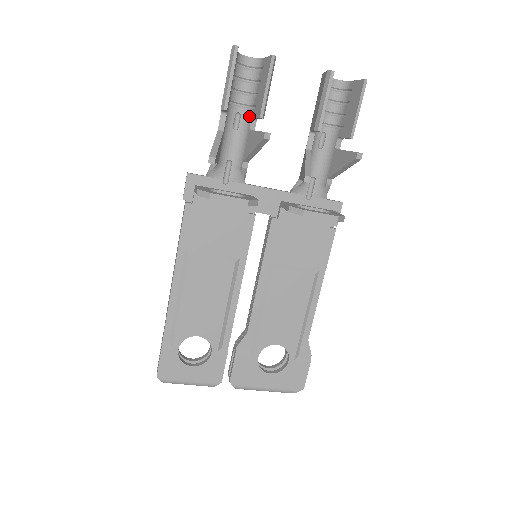
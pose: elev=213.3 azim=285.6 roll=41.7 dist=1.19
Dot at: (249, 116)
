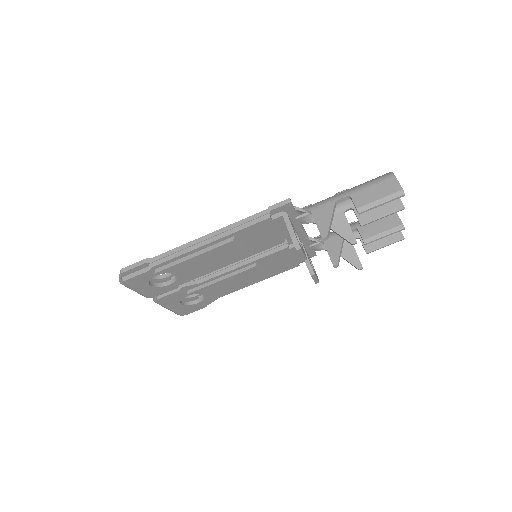
Dot at: (352, 204)
